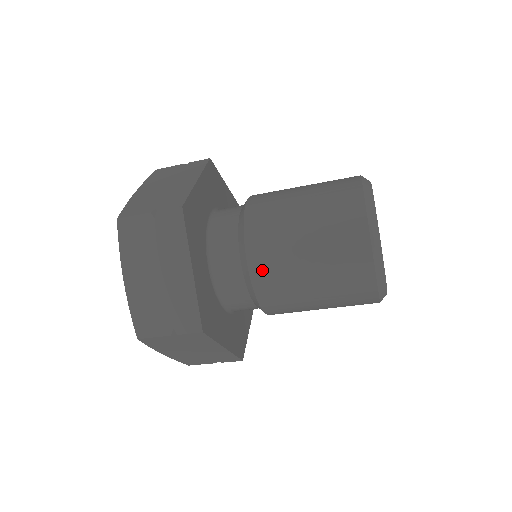
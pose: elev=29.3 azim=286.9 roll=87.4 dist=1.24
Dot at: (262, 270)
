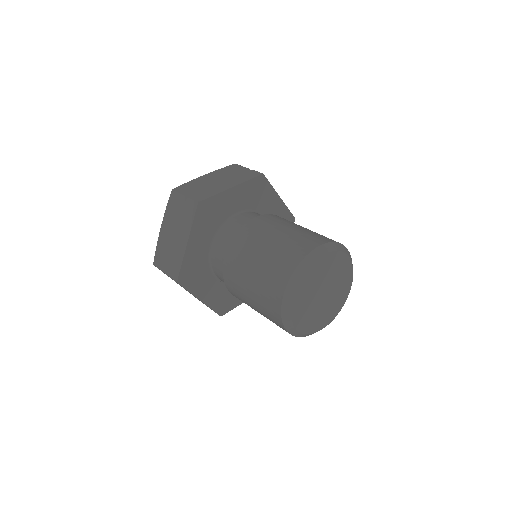
Dot at: occluded
